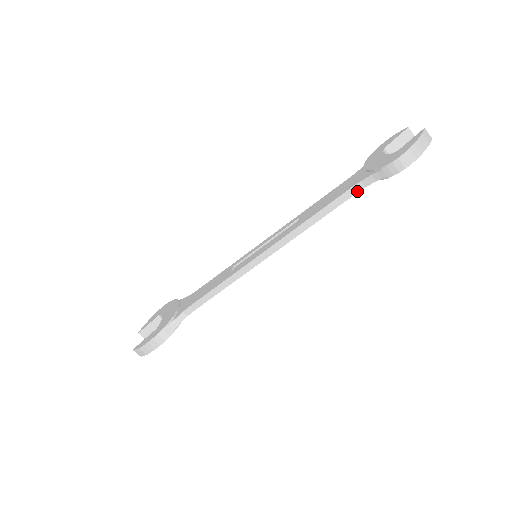
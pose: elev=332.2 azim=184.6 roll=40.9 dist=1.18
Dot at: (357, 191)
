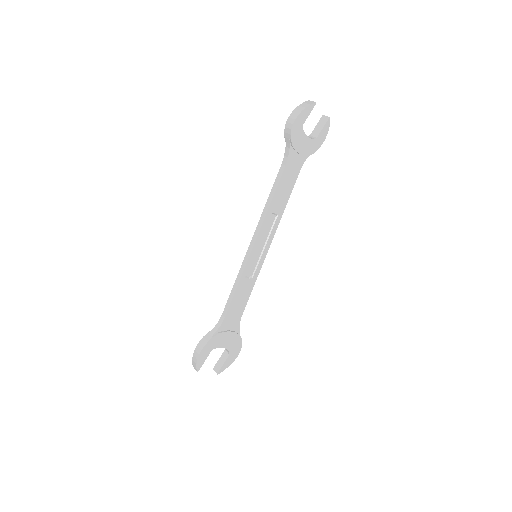
Dot at: (285, 164)
